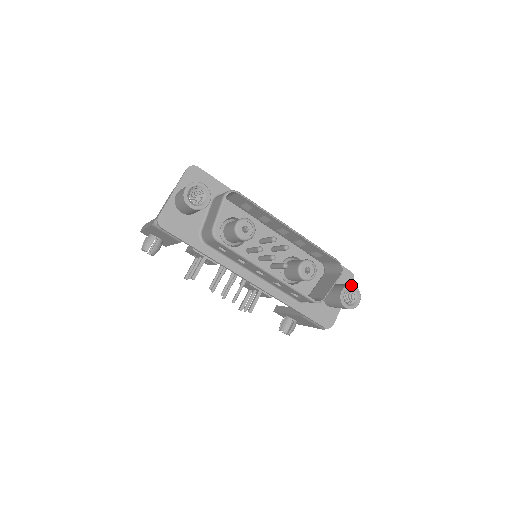
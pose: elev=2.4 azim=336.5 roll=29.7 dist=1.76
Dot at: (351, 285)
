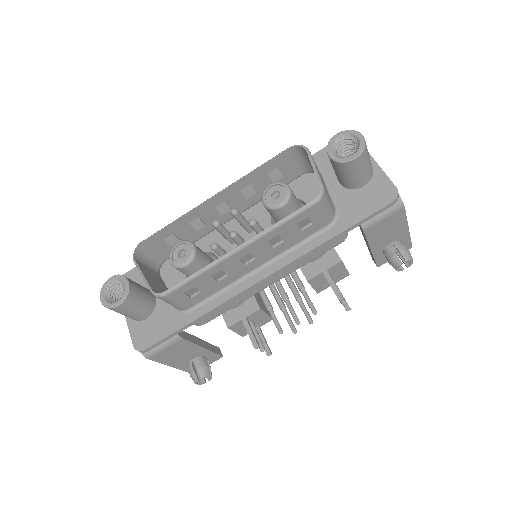
Dot at: (330, 140)
